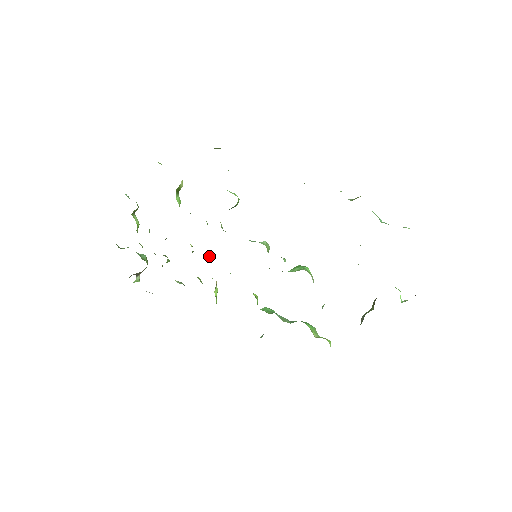
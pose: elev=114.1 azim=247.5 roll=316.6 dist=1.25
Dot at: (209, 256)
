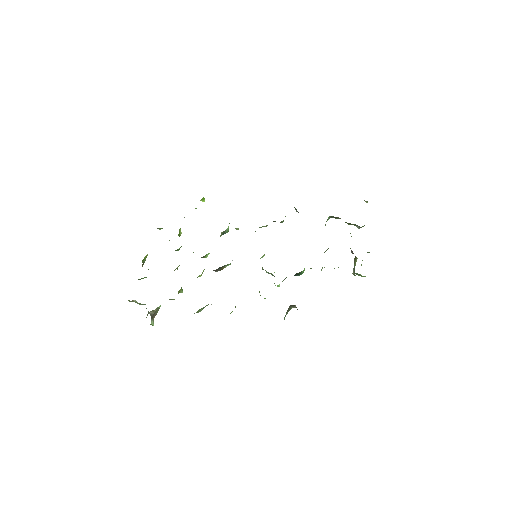
Dot at: (218, 268)
